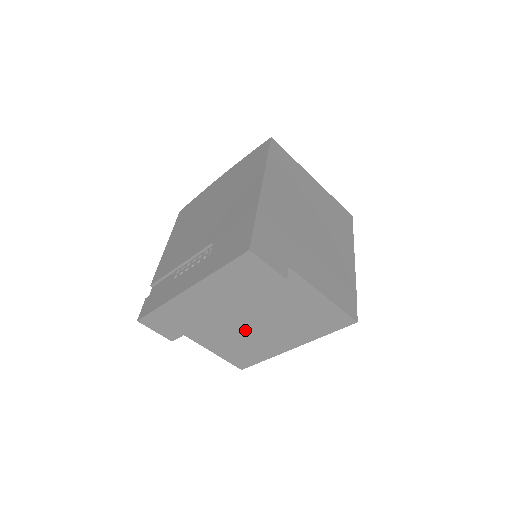
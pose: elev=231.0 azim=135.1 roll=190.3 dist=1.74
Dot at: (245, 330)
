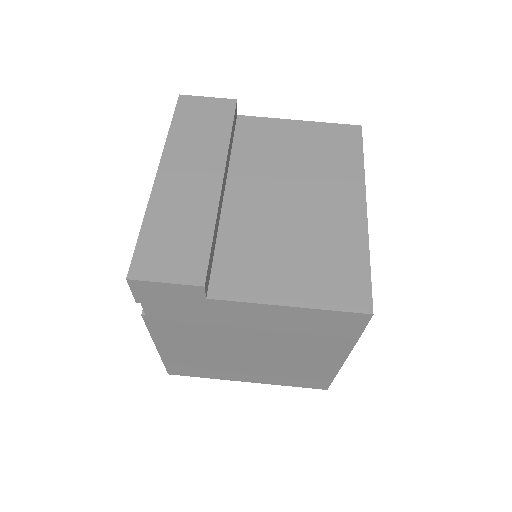
Dot at: (286, 221)
